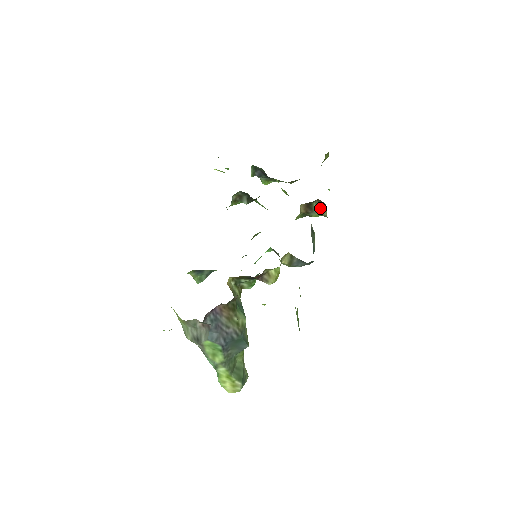
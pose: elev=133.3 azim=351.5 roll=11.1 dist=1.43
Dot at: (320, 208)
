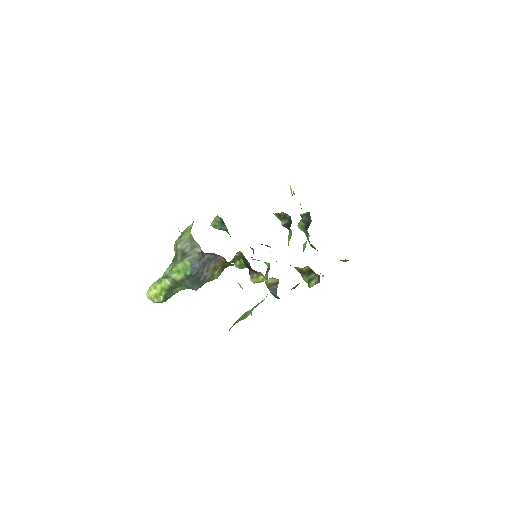
Dot at: (313, 280)
